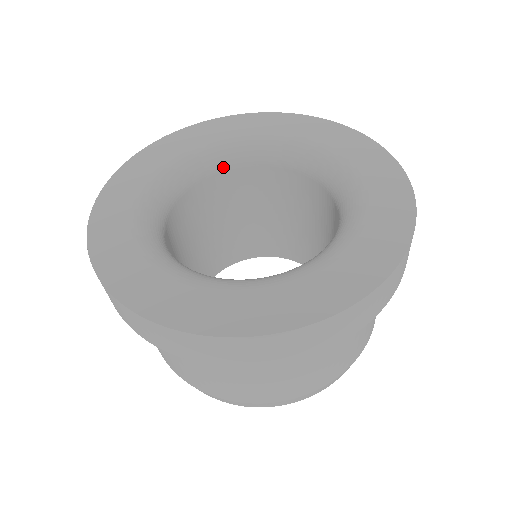
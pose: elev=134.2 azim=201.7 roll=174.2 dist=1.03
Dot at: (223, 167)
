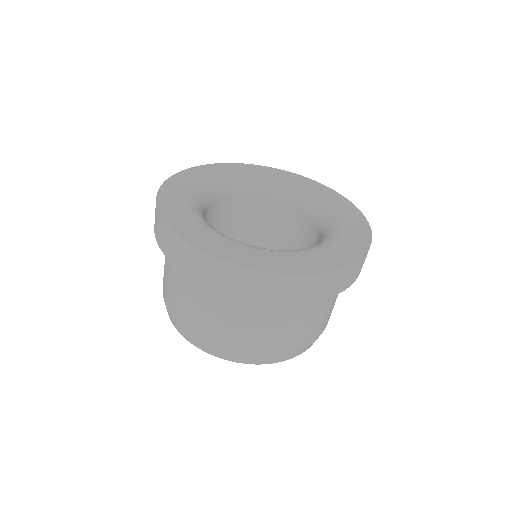
Dot at: (211, 201)
